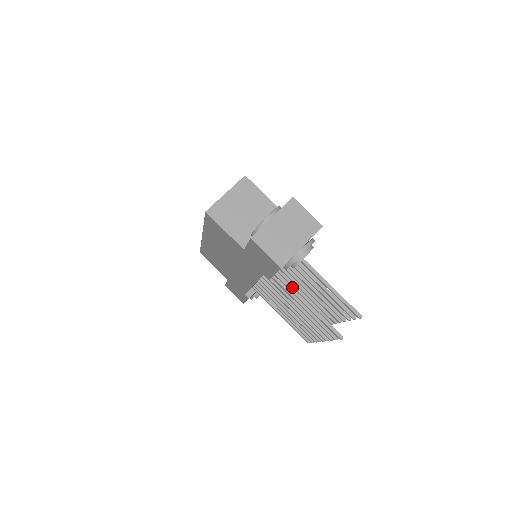
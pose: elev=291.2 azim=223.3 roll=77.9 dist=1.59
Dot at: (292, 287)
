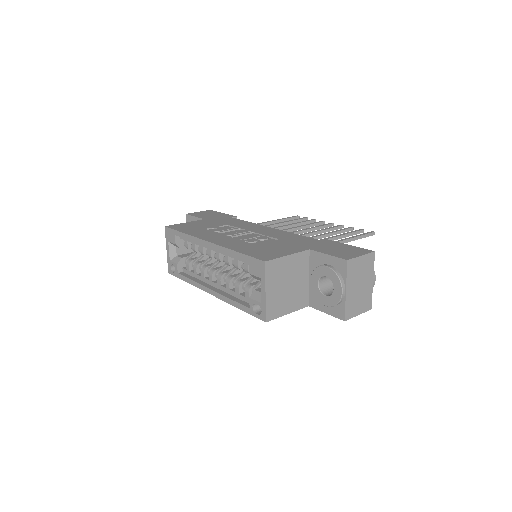
Dot at: occluded
